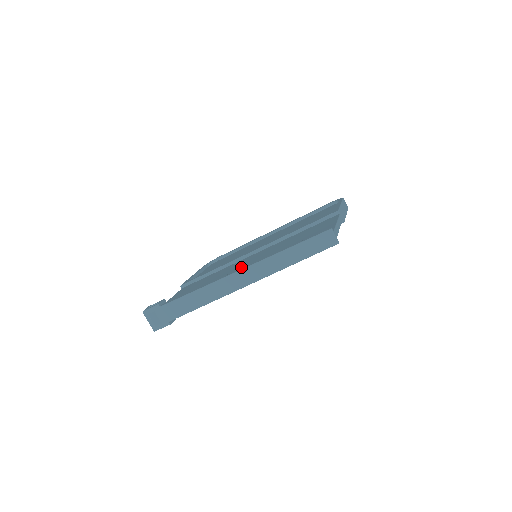
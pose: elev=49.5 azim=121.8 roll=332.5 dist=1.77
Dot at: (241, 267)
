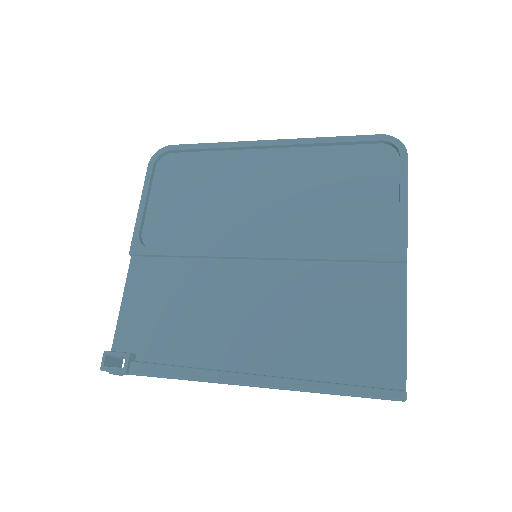
Dot at: (245, 324)
